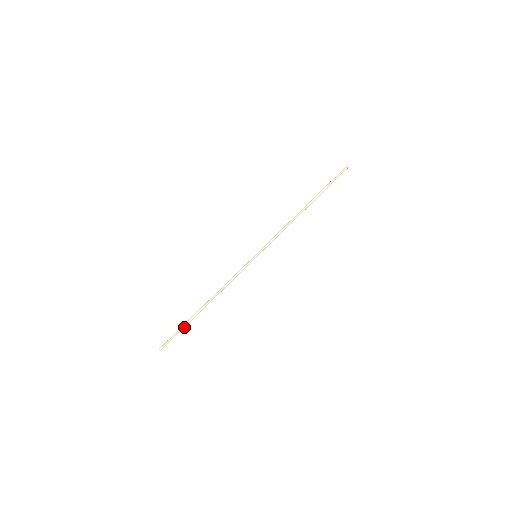
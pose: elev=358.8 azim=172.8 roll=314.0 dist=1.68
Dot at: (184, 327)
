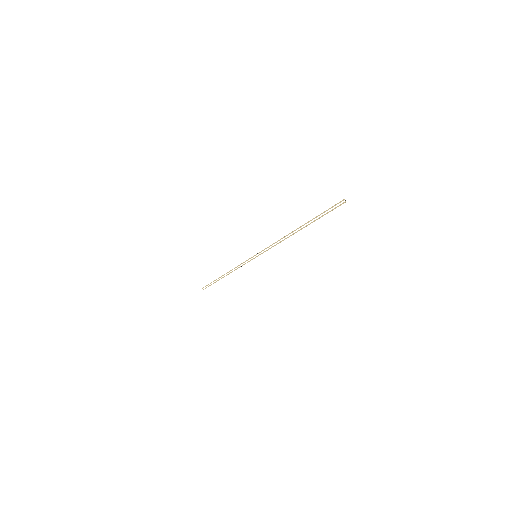
Dot at: occluded
